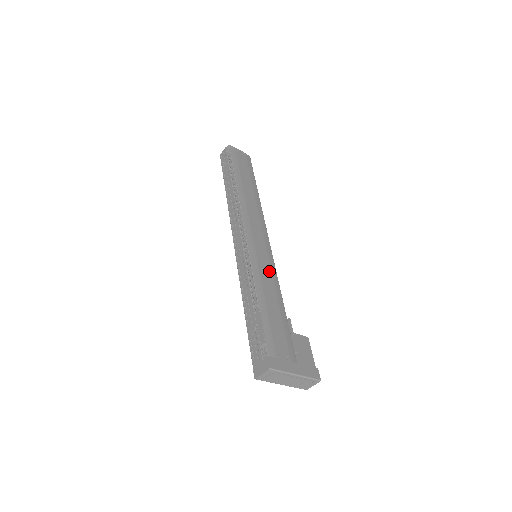
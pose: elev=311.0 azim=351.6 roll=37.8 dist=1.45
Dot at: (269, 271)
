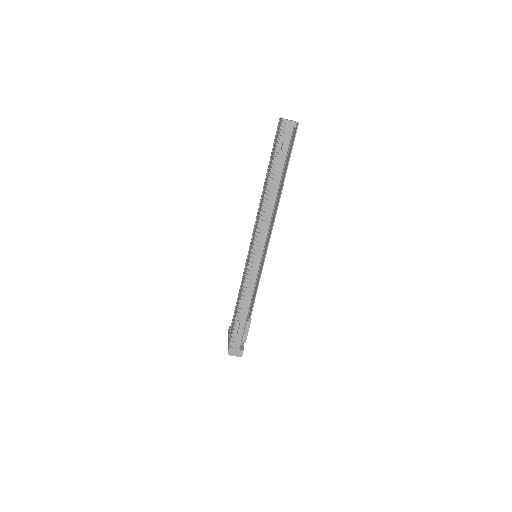
Dot at: occluded
